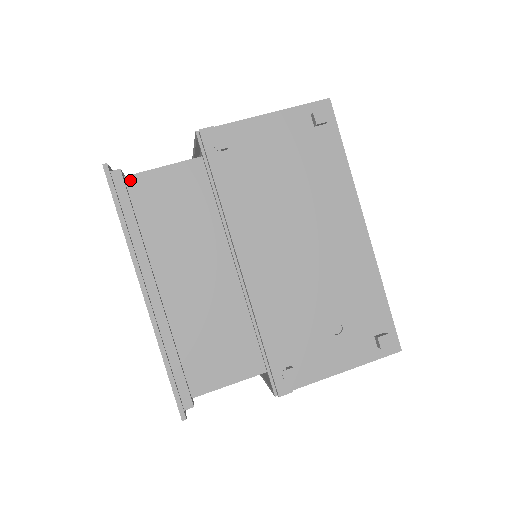
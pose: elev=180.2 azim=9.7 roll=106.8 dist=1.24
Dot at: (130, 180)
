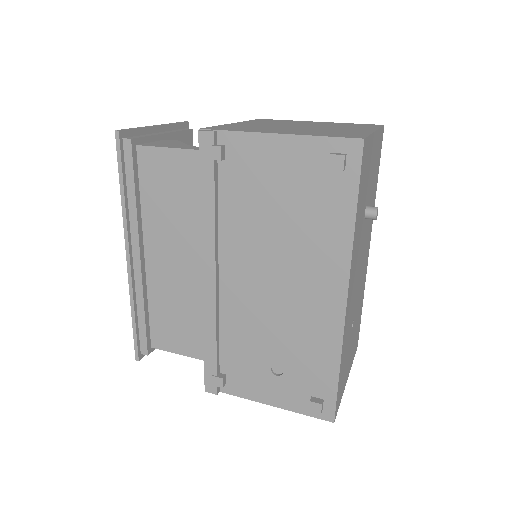
Dot at: (141, 150)
